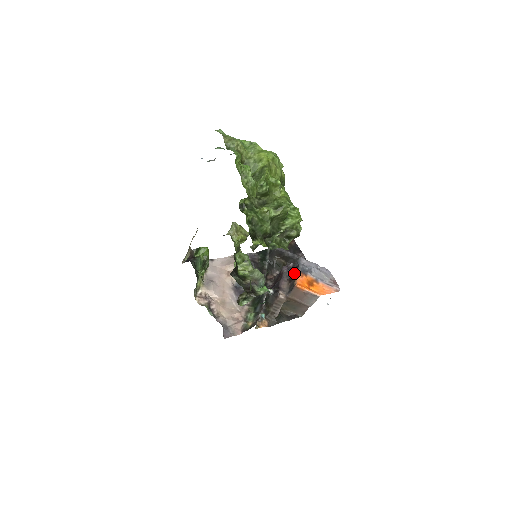
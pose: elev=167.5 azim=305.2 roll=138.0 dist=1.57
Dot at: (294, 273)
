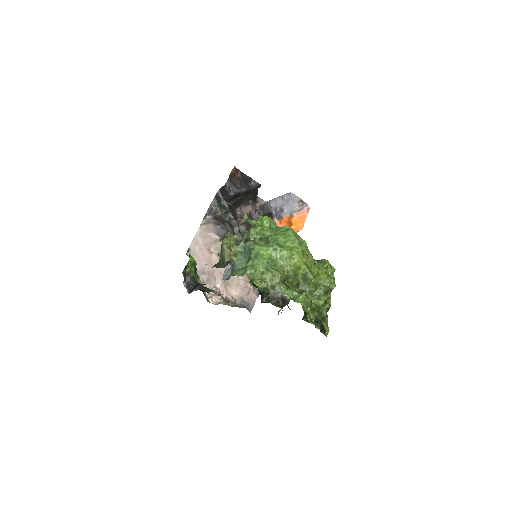
Dot at: occluded
